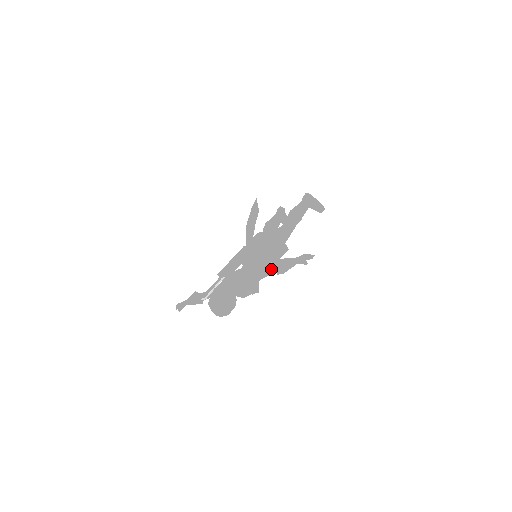
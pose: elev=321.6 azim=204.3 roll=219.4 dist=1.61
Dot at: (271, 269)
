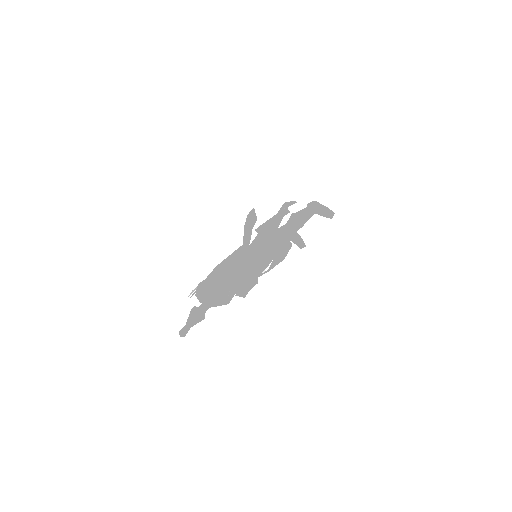
Dot at: (256, 237)
